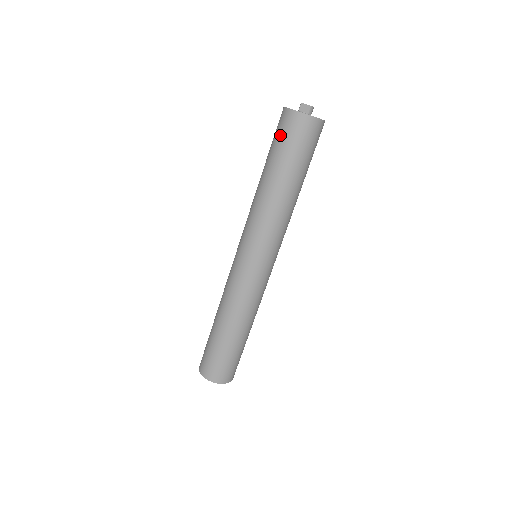
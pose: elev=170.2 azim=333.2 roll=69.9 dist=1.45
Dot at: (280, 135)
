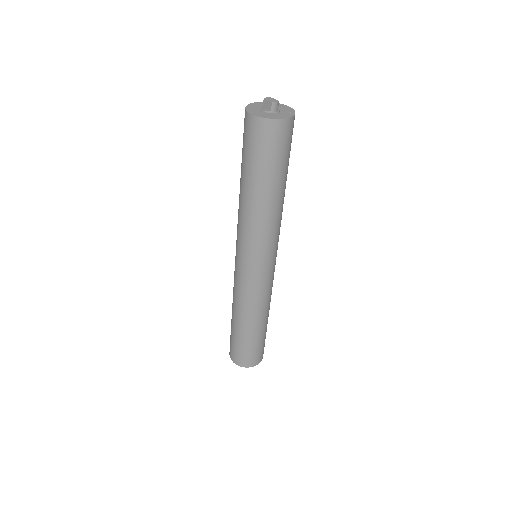
Dot at: (243, 140)
